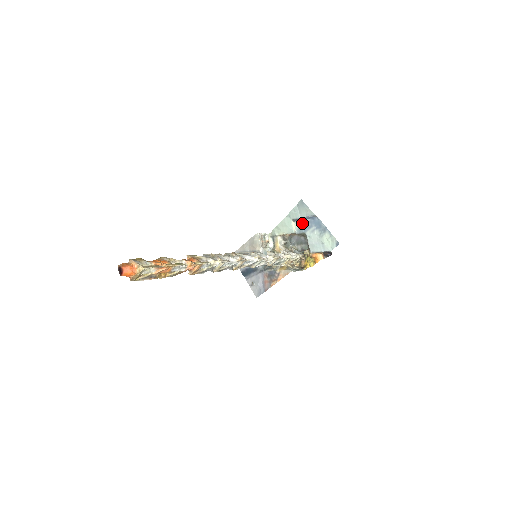
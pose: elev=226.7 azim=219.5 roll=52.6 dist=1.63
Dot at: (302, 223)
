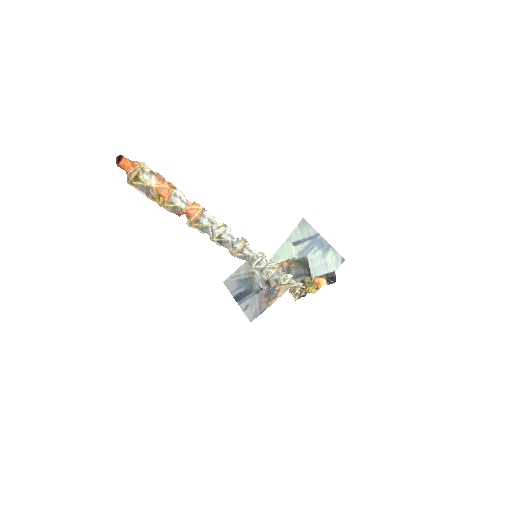
Dot at: (303, 246)
